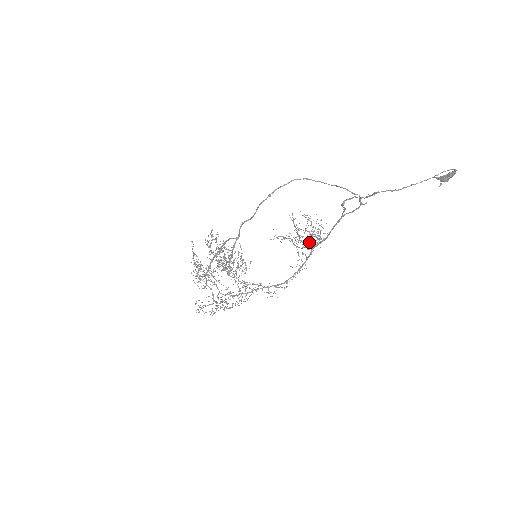
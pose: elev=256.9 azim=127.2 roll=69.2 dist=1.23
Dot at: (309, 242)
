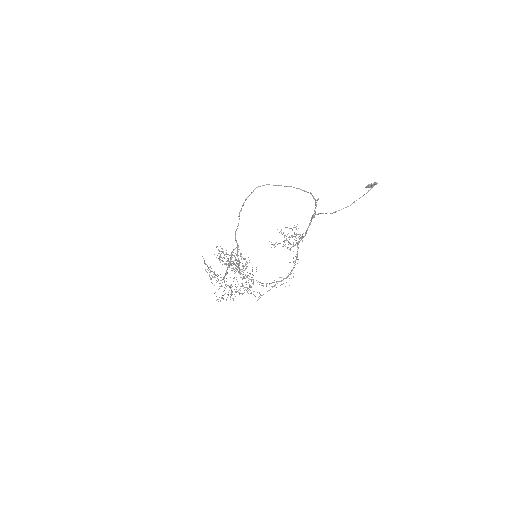
Dot at: occluded
